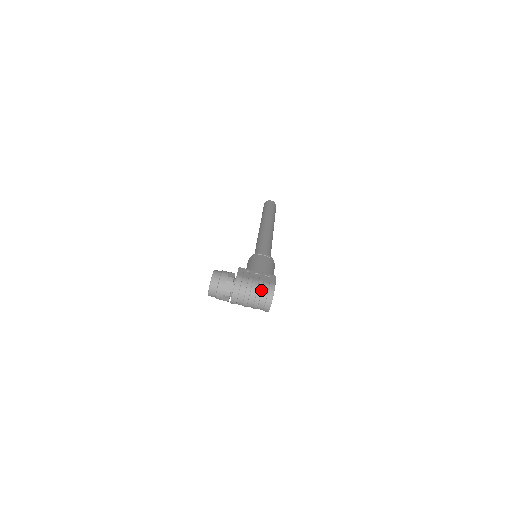
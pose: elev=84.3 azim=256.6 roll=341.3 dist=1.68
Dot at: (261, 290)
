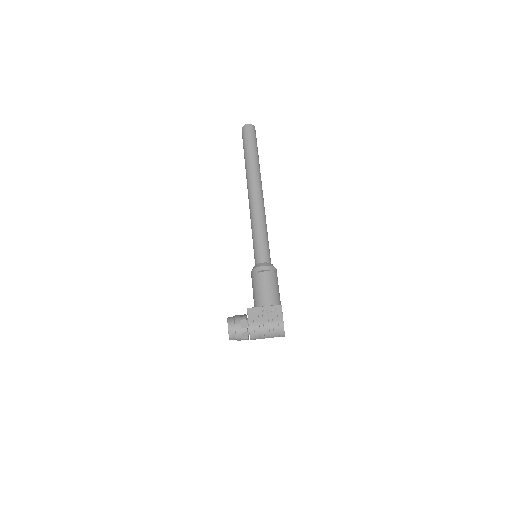
Dot at: (273, 331)
